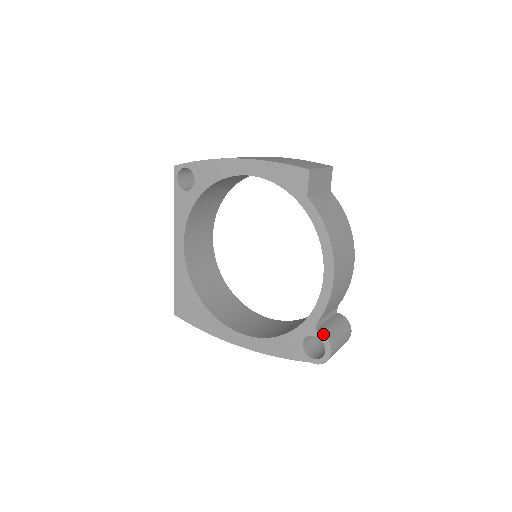
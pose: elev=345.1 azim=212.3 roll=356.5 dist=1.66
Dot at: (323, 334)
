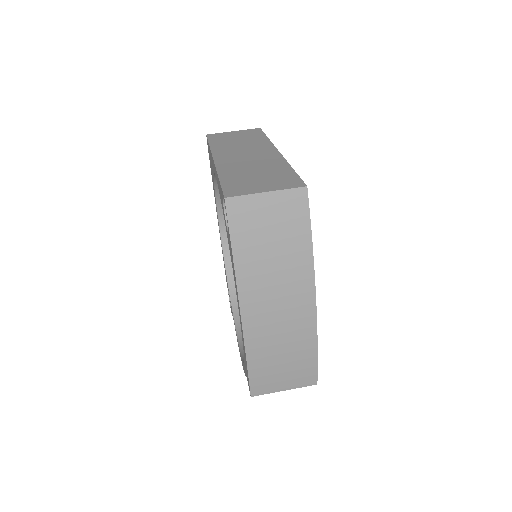
Dot at: (232, 314)
